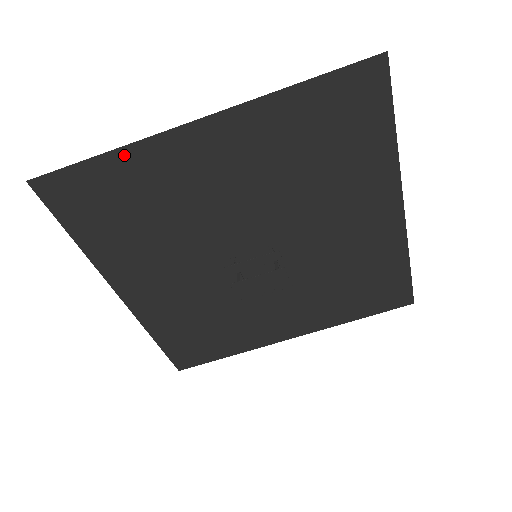
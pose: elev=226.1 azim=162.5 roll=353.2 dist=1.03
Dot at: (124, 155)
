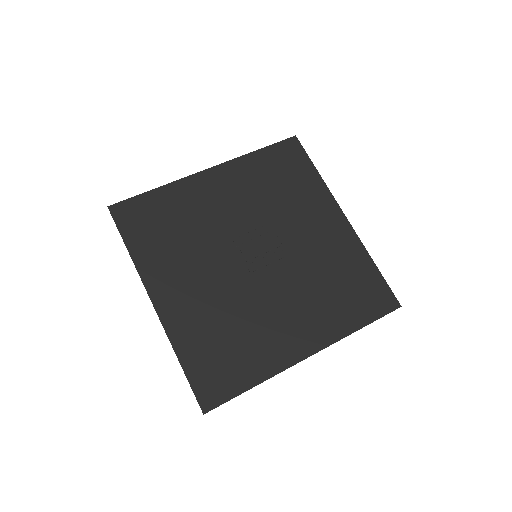
Dot at: (167, 189)
